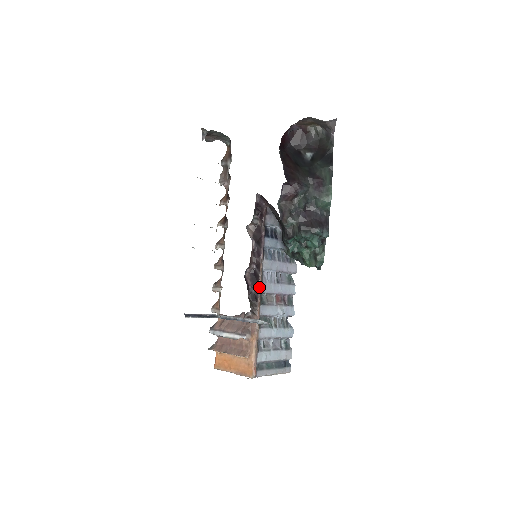
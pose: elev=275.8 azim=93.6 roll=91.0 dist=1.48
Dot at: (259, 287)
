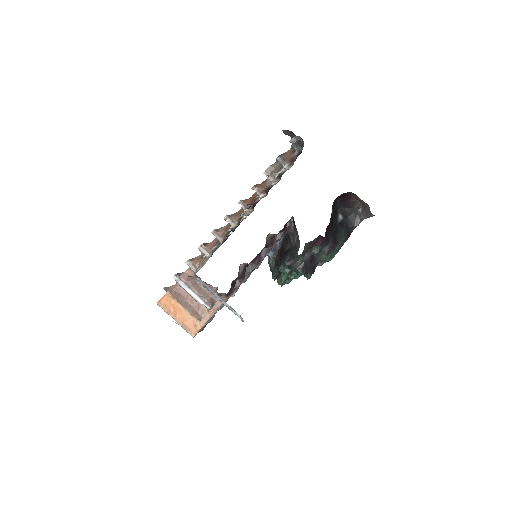
Dot at: occluded
